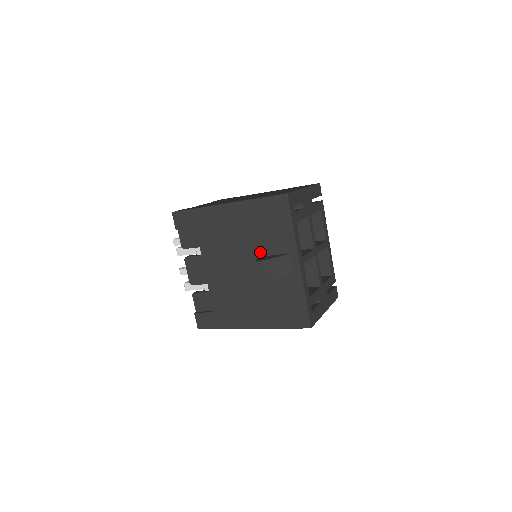
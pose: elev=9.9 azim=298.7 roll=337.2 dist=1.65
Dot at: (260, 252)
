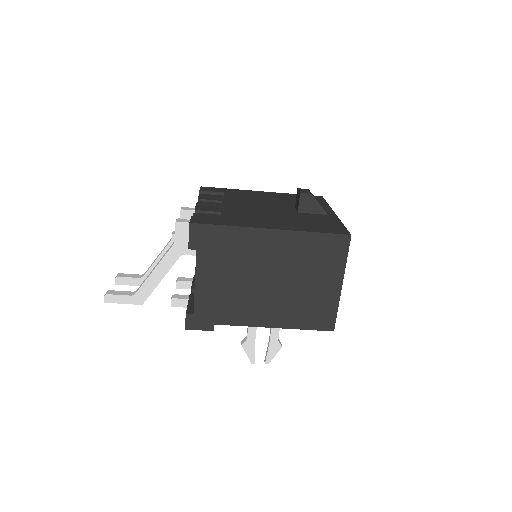
Dot at: (293, 206)
